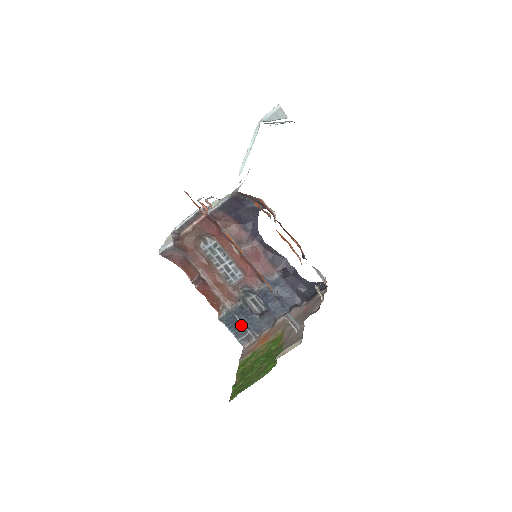
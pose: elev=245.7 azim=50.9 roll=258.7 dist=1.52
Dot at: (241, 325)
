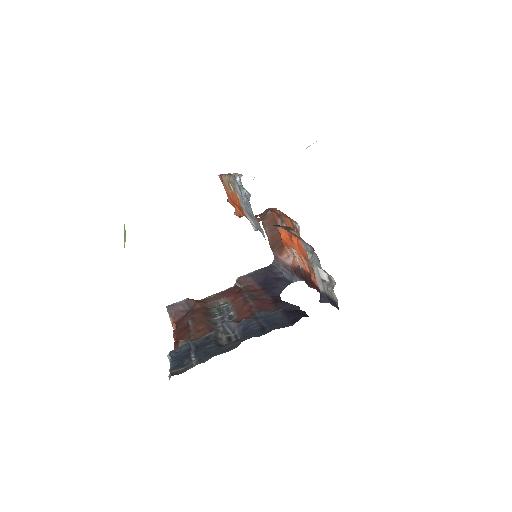
Dot at: (190, 355)
